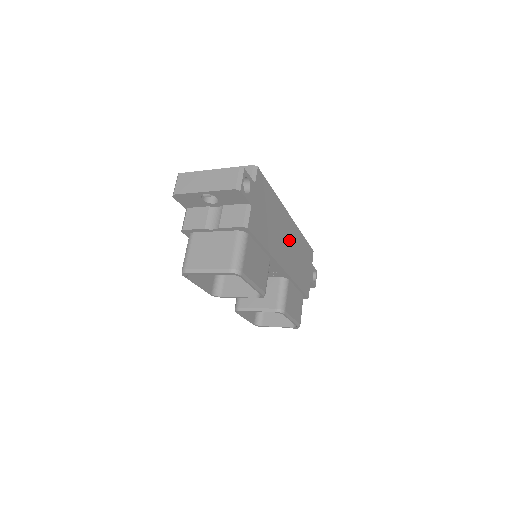
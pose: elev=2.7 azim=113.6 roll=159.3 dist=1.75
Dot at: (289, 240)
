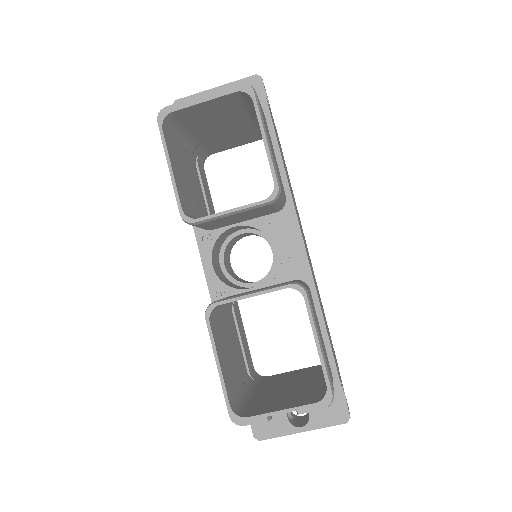
Dot at: occluded
